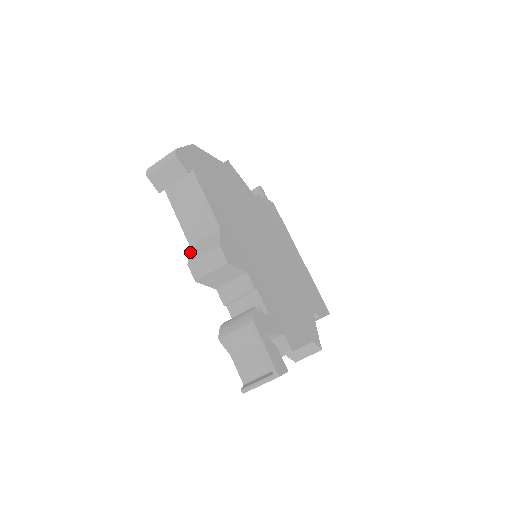
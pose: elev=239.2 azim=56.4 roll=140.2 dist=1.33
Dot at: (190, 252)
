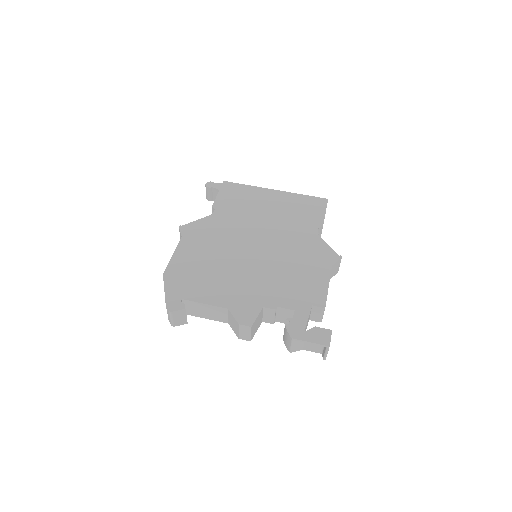
Dot at: (232, 329)
